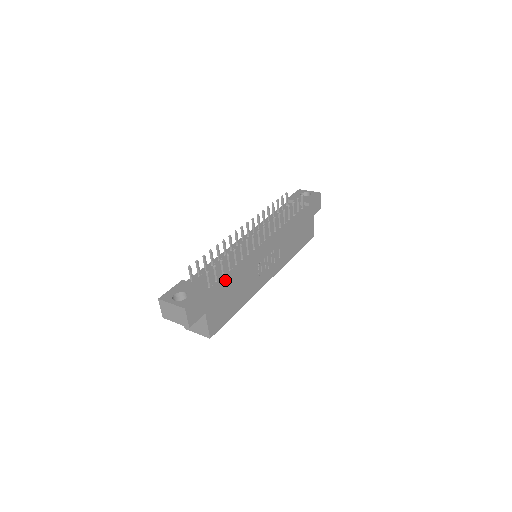
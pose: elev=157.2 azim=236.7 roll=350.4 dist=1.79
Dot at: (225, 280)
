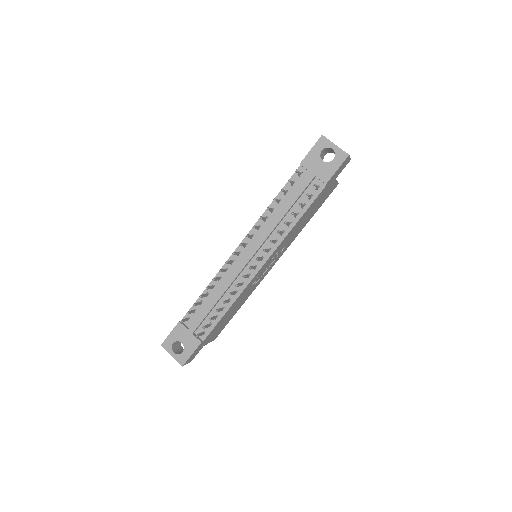
Dot at: (217, 324)
